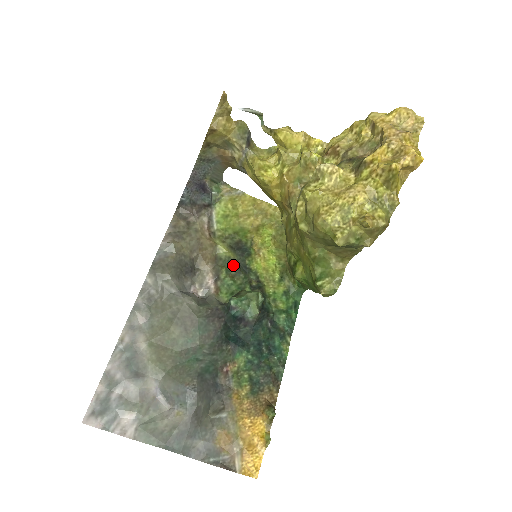
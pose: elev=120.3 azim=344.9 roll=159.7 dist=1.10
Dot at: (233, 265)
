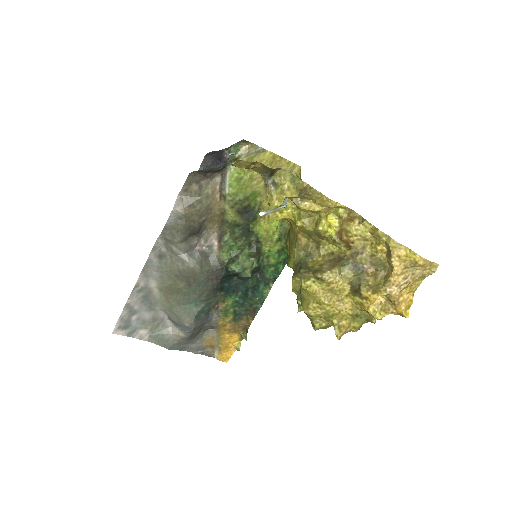
Dot at: (237, 228)
